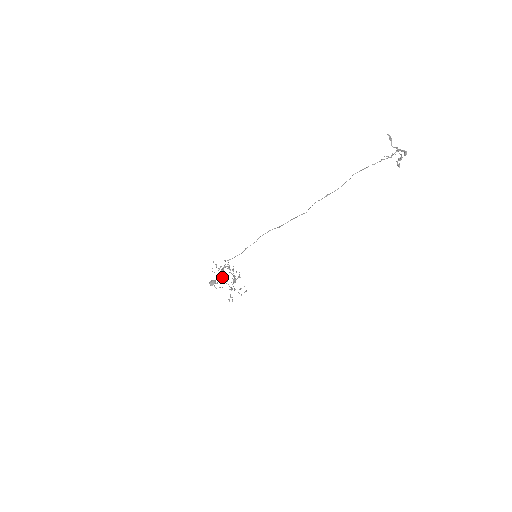
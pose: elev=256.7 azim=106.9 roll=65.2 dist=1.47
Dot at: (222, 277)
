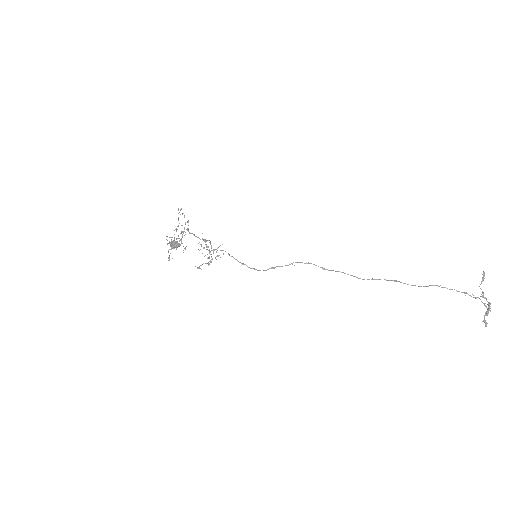
Dot at: (209, 264)
